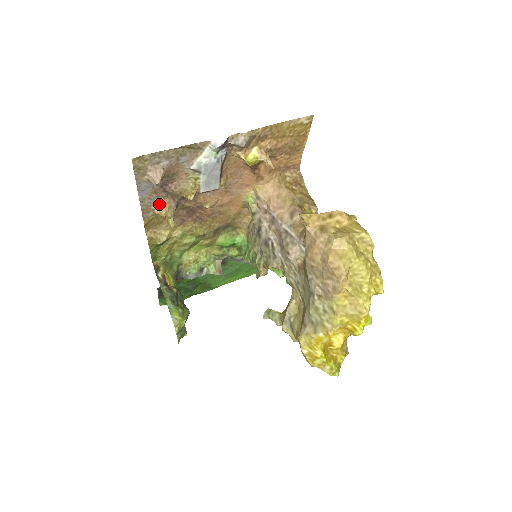
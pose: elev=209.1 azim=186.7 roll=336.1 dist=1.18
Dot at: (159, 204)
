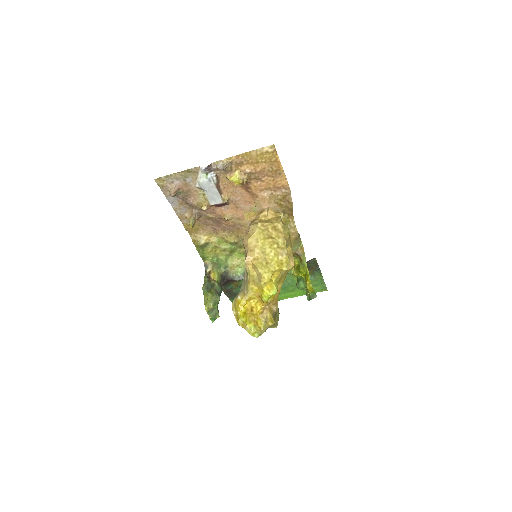
Dot at: (188, 213)
